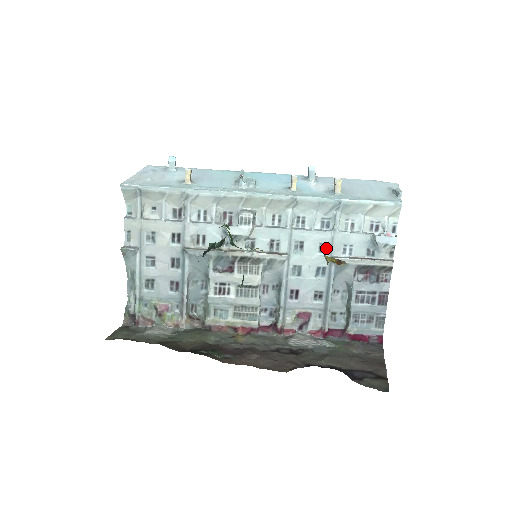
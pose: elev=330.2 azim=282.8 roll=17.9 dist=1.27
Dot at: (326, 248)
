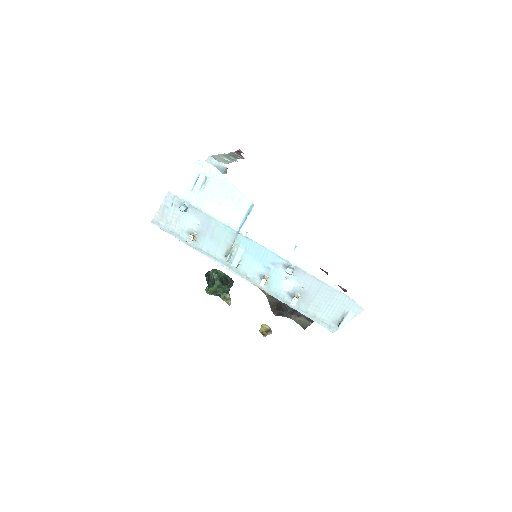
Dot at: occluded
